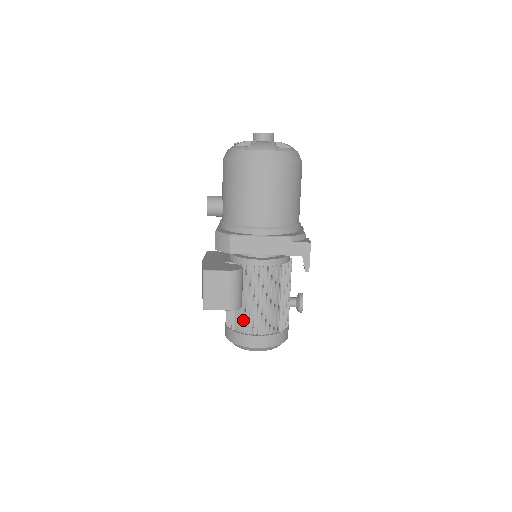
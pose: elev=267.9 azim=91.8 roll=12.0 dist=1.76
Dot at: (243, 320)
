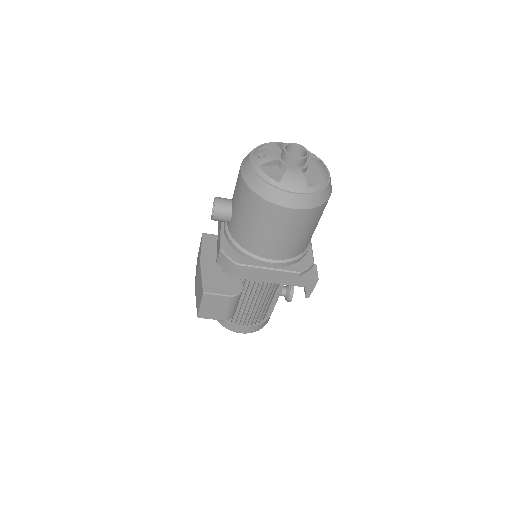
Dot at: occluded
